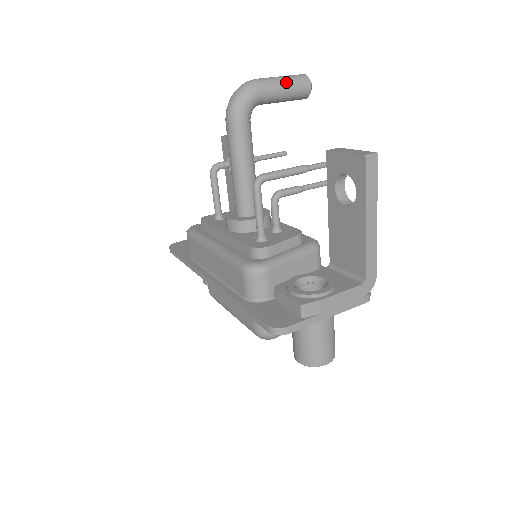
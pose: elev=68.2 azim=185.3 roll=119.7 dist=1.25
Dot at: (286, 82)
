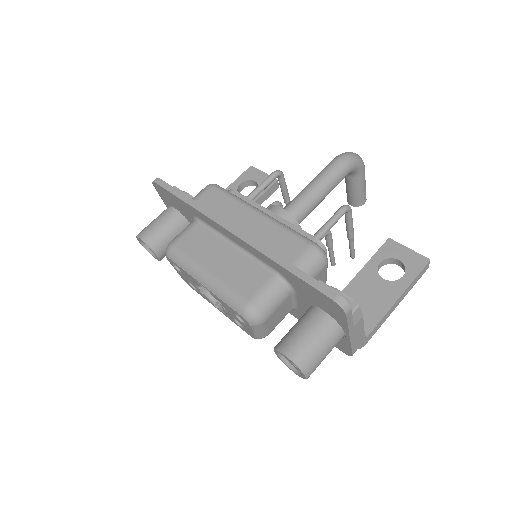
Dot at: occluded
